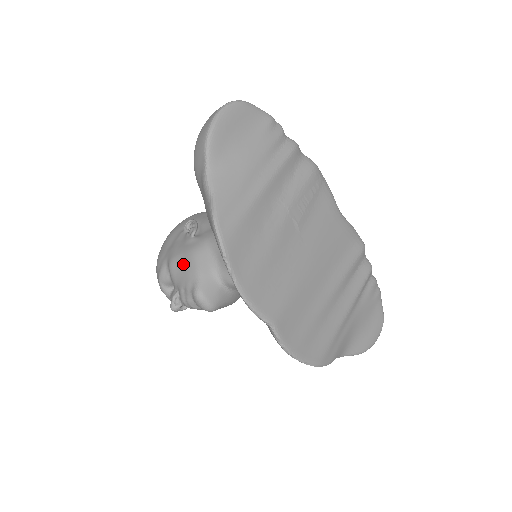
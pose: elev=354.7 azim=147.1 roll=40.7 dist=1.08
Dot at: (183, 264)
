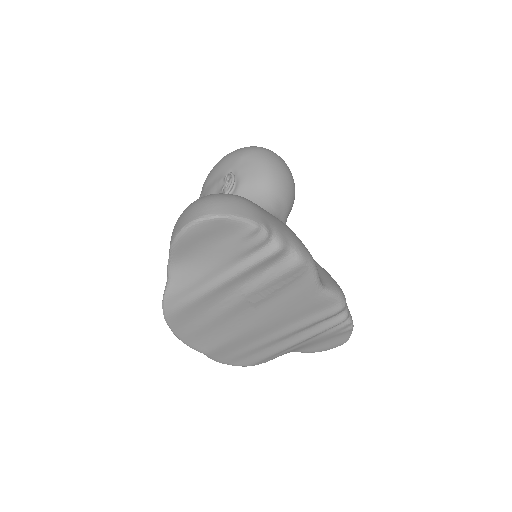
Dot at: occluded
